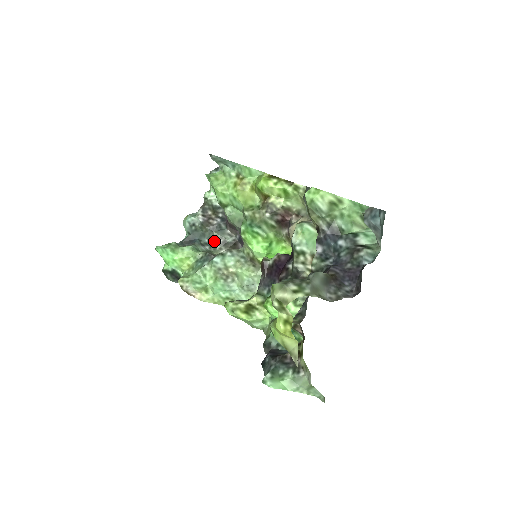
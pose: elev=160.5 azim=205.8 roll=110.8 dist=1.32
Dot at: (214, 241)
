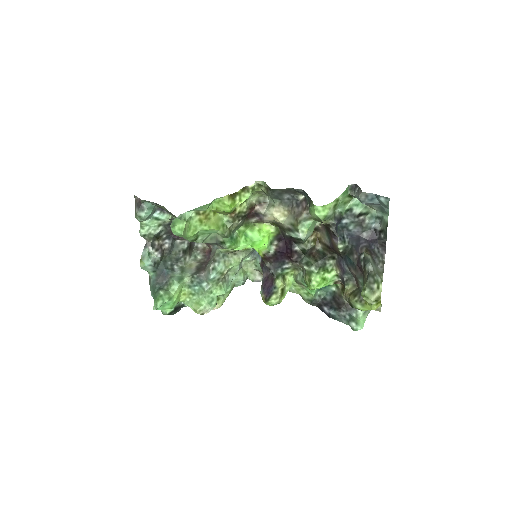
Dot at: (176, 258)
